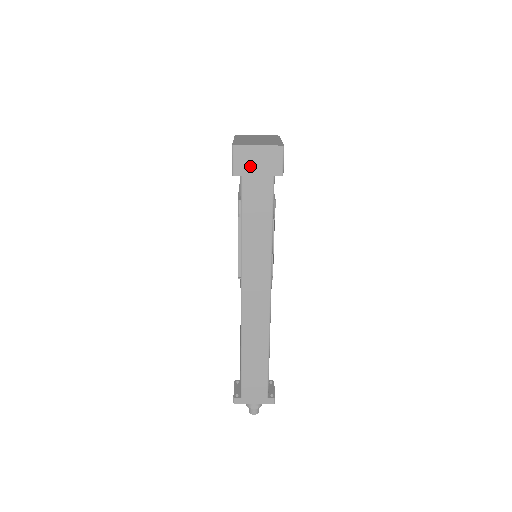
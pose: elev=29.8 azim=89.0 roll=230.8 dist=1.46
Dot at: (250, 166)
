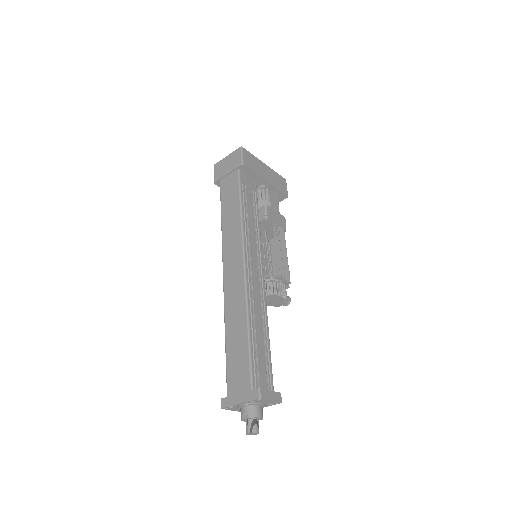
Dot at: (223, 171)
